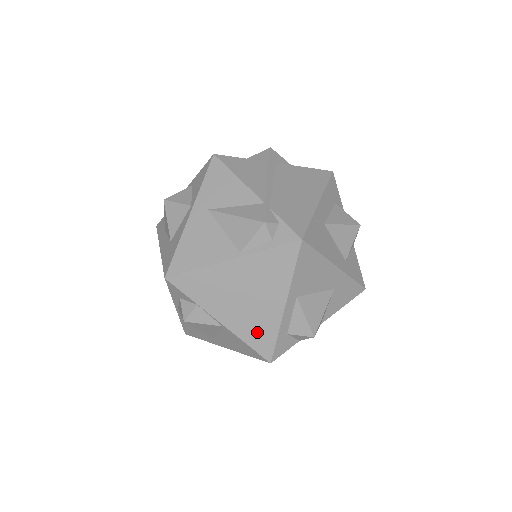
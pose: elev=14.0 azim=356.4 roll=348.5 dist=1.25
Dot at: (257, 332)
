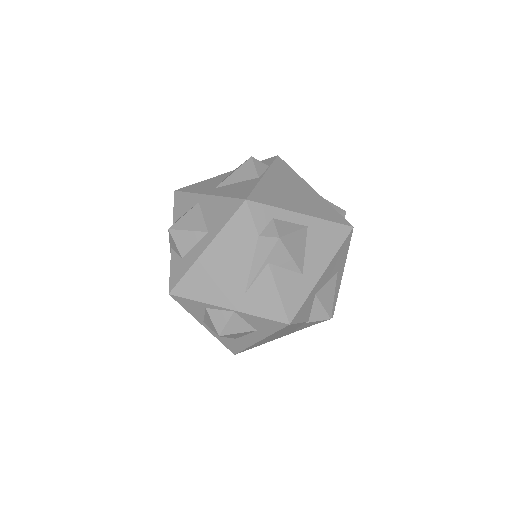
Dot at: (270, 195)
